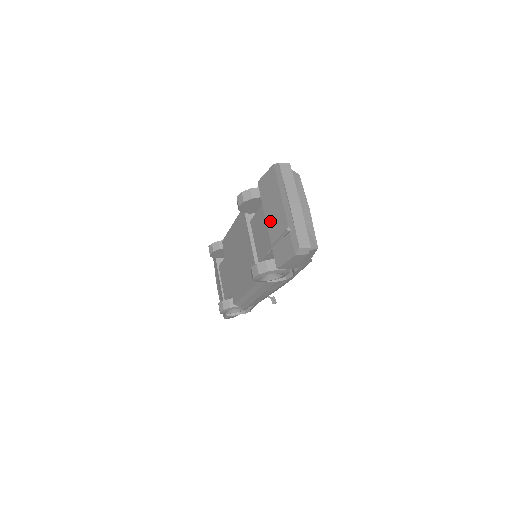
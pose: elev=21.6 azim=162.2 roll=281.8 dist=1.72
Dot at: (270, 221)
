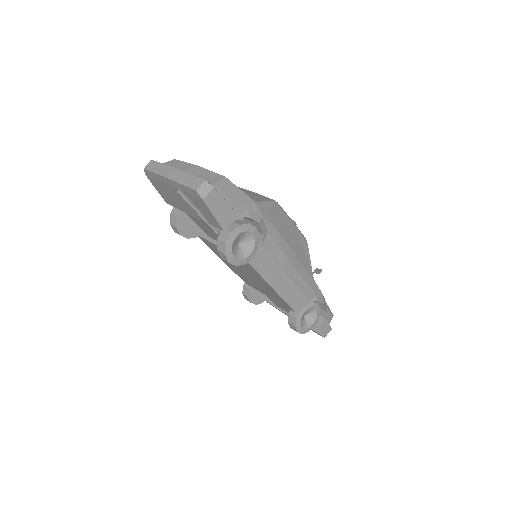
Dot at: (188, 210)
